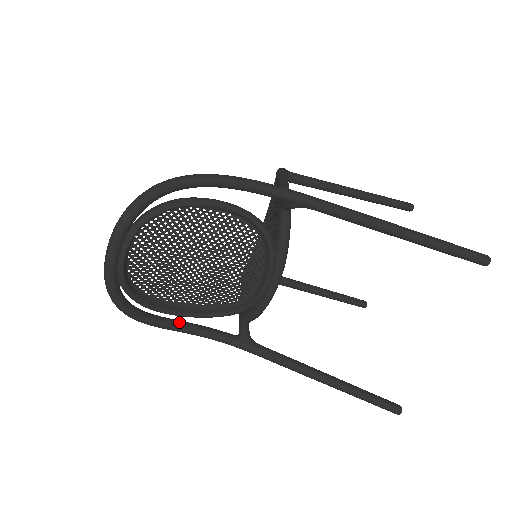
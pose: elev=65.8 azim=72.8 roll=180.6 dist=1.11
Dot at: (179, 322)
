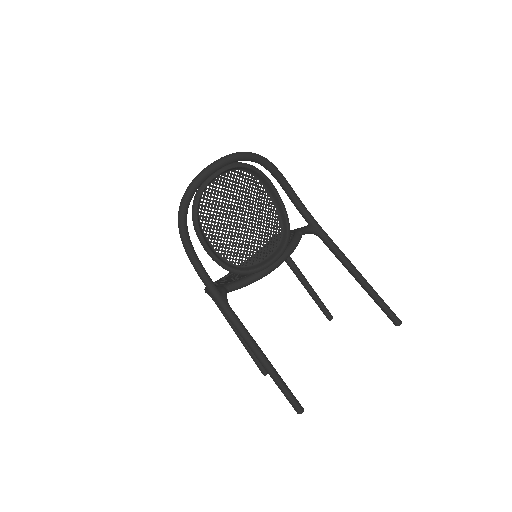
Dot at: occluded
